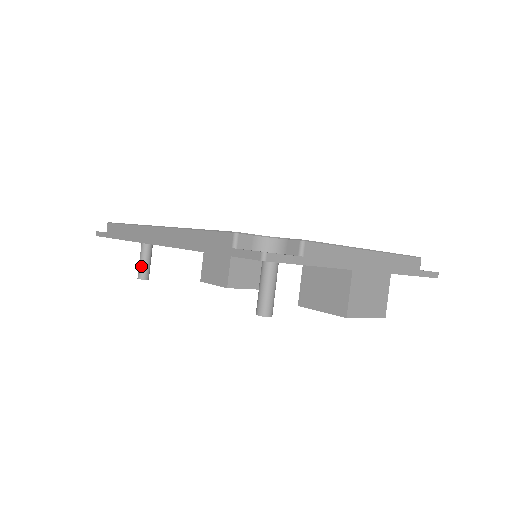
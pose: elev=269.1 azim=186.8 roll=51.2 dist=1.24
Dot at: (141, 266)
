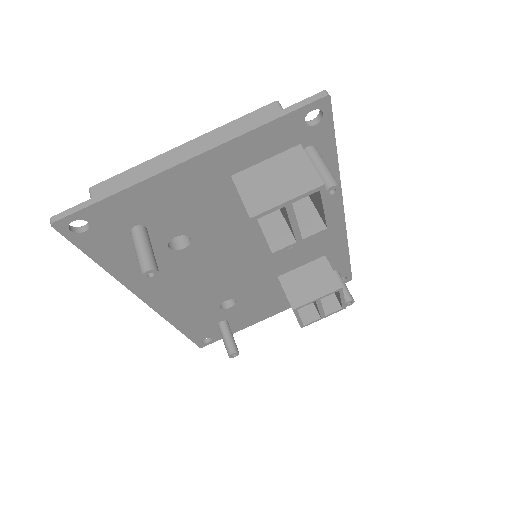
Dot at: (225, 345)
